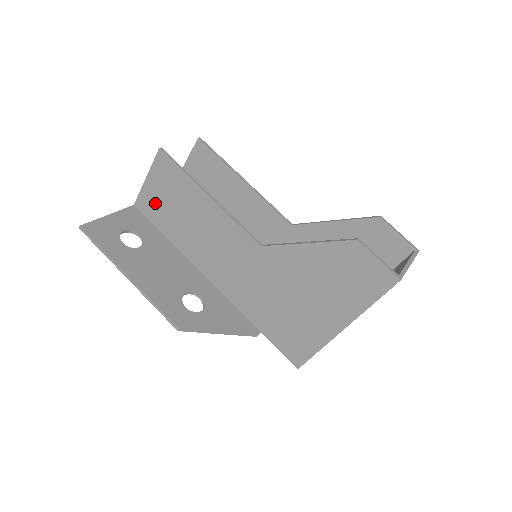
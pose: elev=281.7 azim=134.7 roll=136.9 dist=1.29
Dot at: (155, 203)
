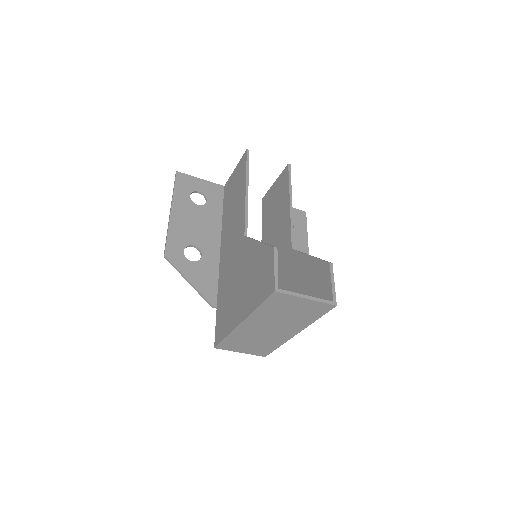
Dot at: (230, 187)
